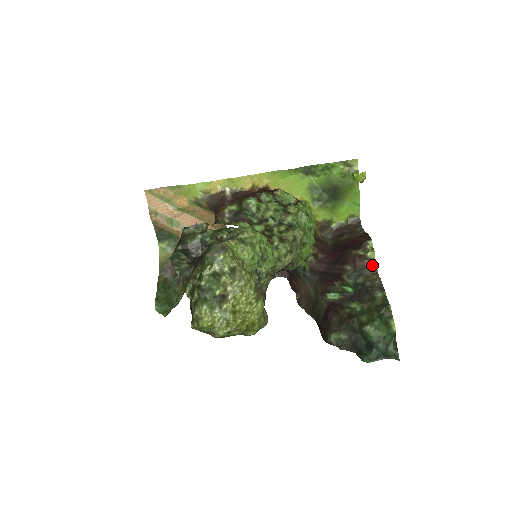
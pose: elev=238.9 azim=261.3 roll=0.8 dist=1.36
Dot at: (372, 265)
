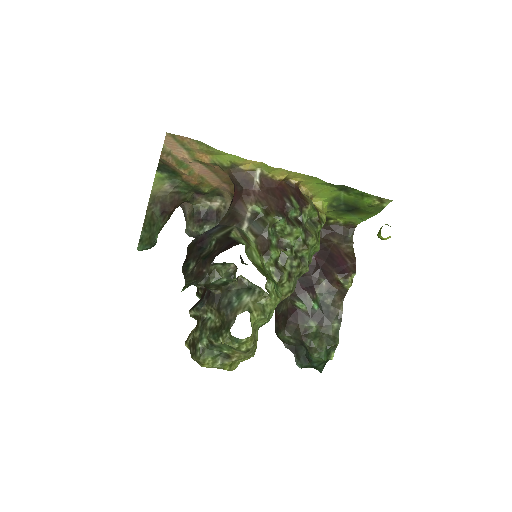
Dot at: (343, 293)
